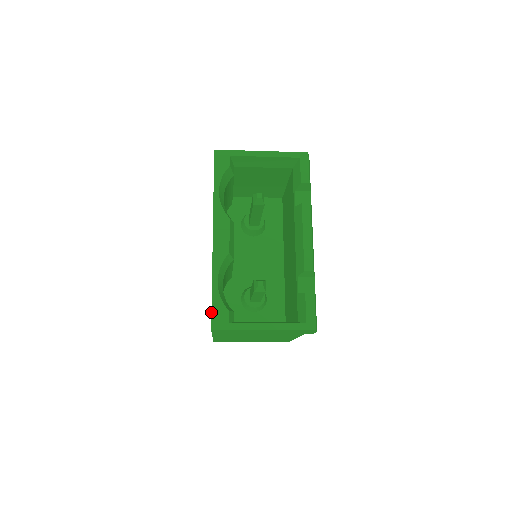
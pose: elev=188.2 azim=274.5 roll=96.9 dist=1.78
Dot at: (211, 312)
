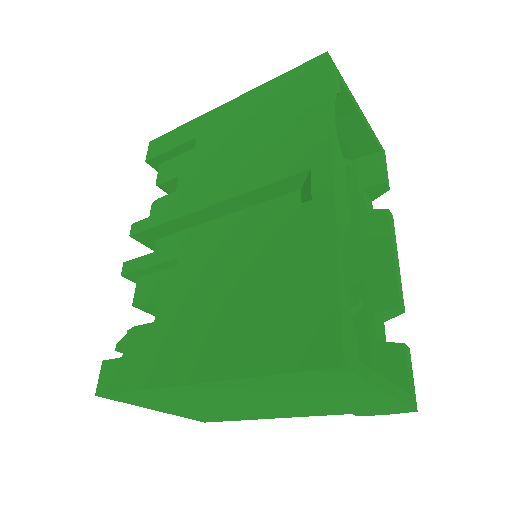
Dot at: (341, 324)
